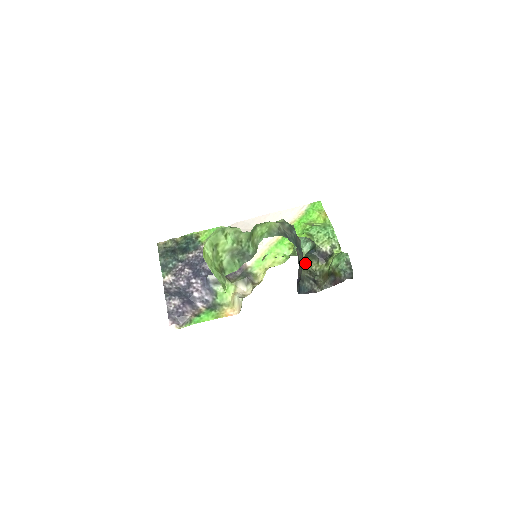
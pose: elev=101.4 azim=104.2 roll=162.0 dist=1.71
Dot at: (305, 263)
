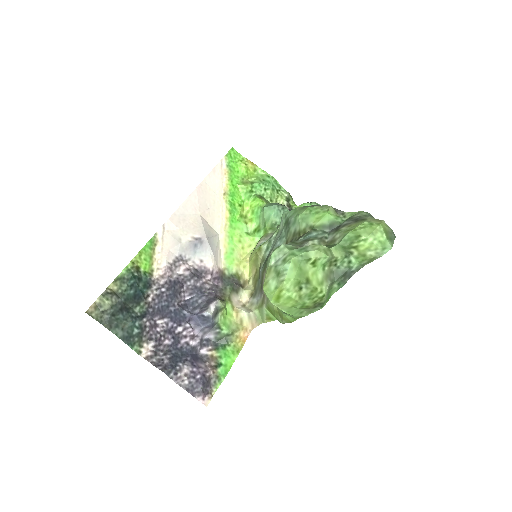
Dot at: occluded
